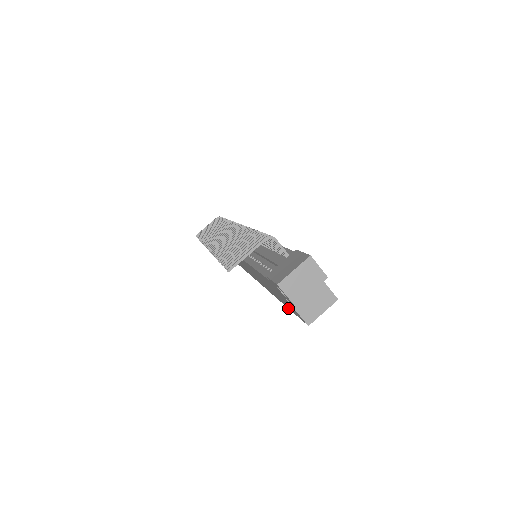
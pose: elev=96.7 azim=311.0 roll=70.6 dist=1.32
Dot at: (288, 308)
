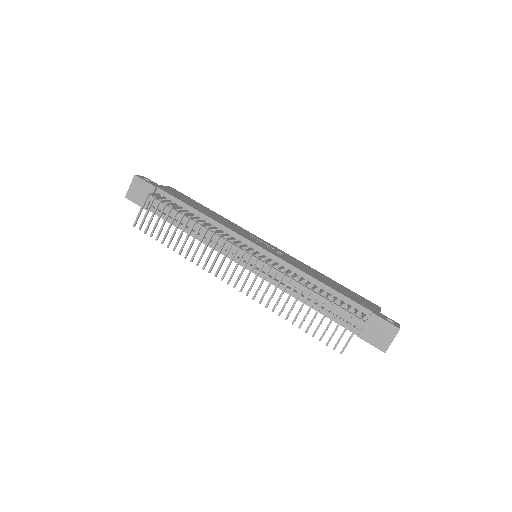
Dot at: occluded
